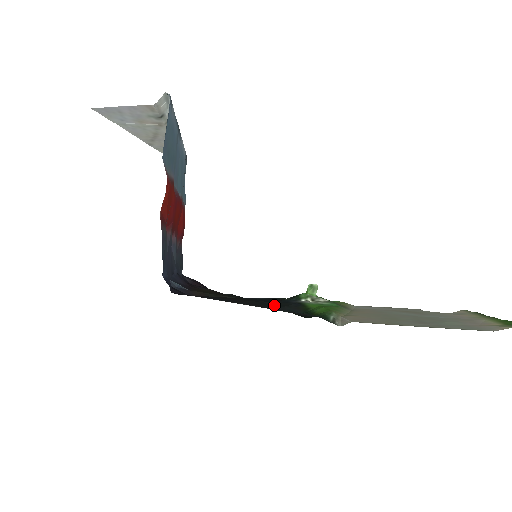
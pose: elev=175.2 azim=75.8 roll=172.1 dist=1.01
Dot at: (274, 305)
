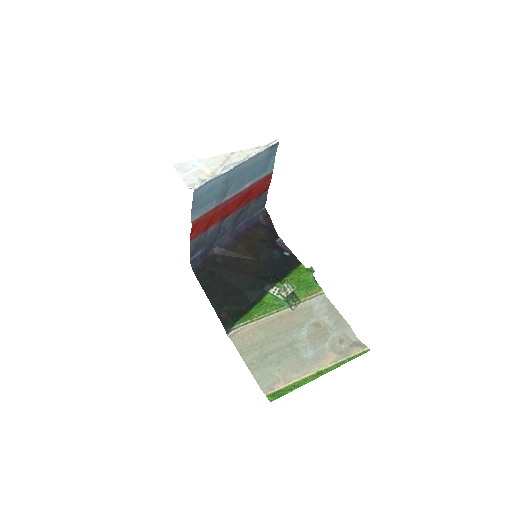
Dot at: (252, 286)
